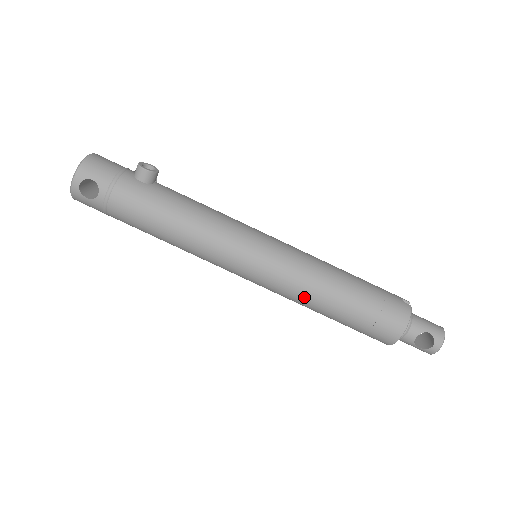
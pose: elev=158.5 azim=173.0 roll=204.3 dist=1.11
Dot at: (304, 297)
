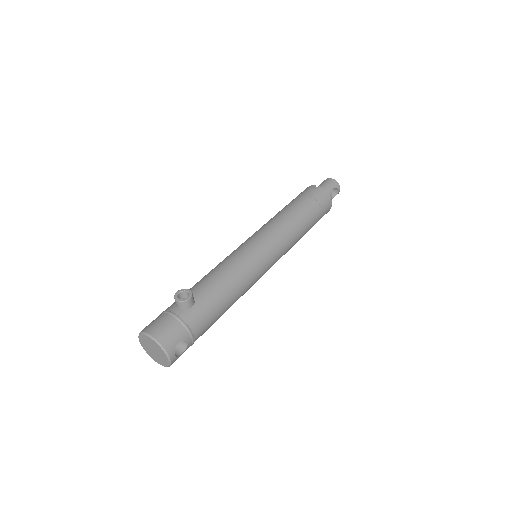
Dot at: (295, 243)
